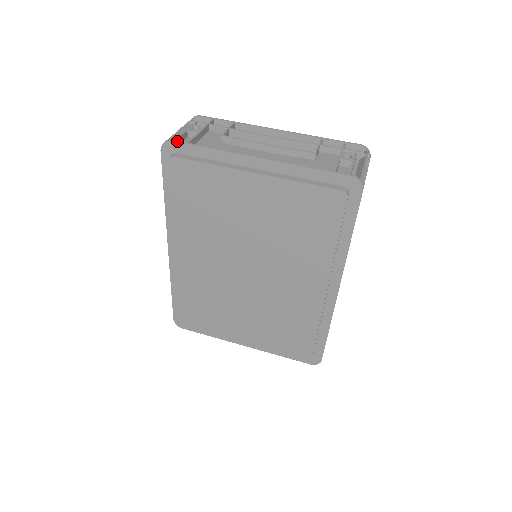
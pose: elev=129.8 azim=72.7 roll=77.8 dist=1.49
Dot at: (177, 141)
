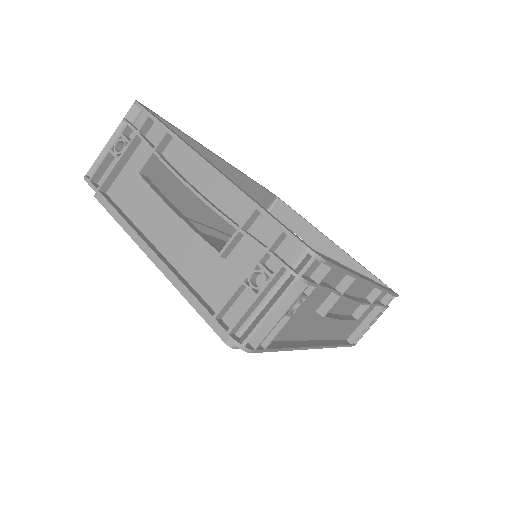
Dot at: (89, 184)
